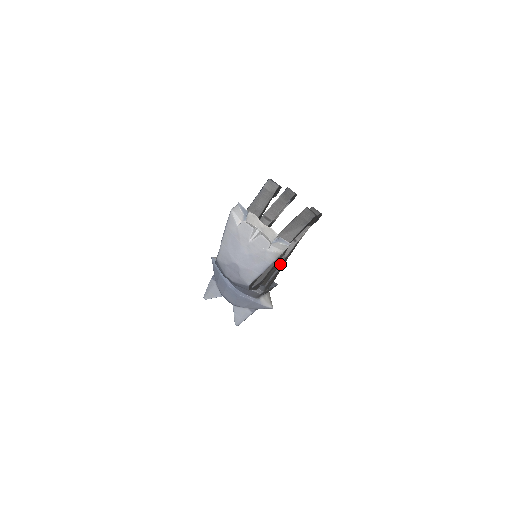
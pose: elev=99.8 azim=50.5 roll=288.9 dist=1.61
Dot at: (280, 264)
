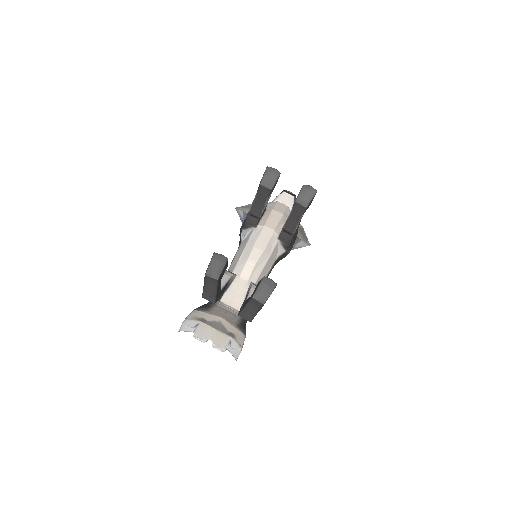
Dot at: (286, 250)
